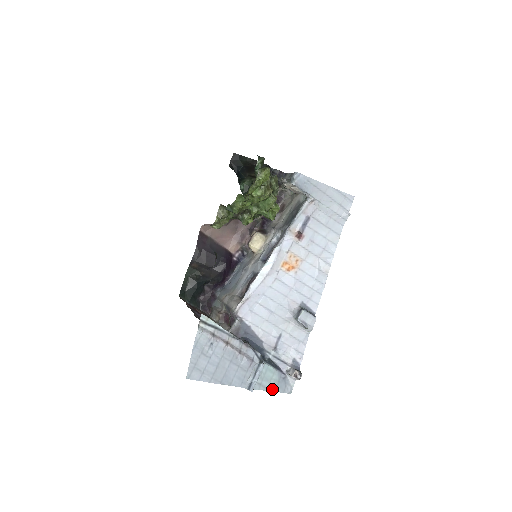
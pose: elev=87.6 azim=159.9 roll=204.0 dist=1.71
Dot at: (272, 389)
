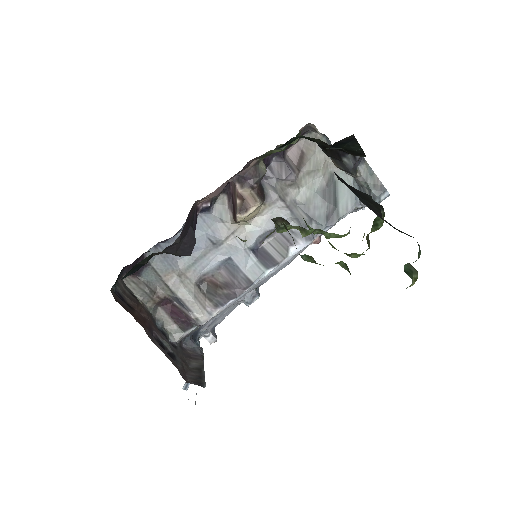
Dot at: occluded
